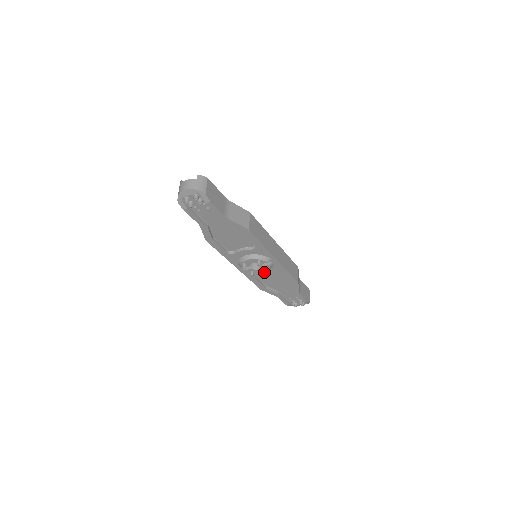
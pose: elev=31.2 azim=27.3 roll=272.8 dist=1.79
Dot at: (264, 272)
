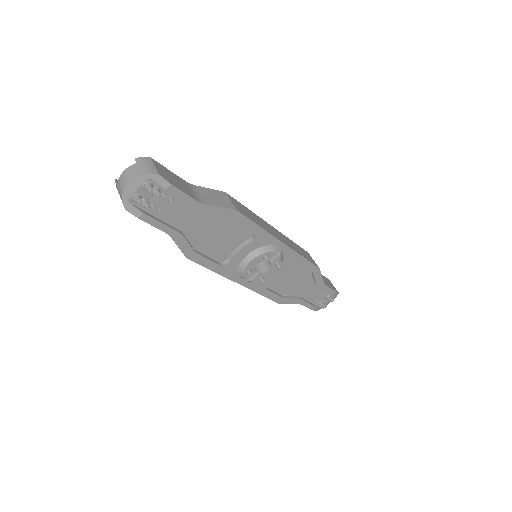
Dot at: (275, 273)
